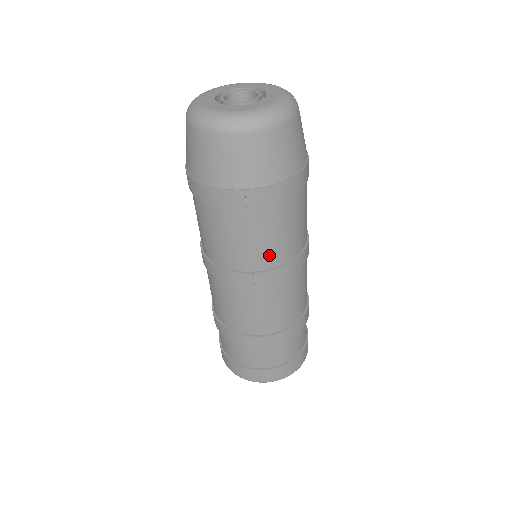
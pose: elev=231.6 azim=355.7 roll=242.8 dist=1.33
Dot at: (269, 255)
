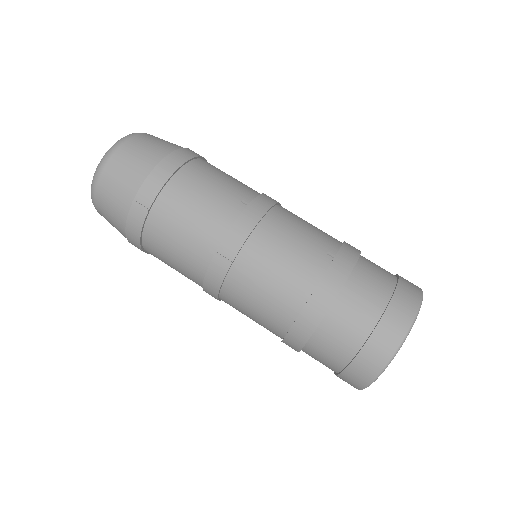
Dot at: (210, 226)
